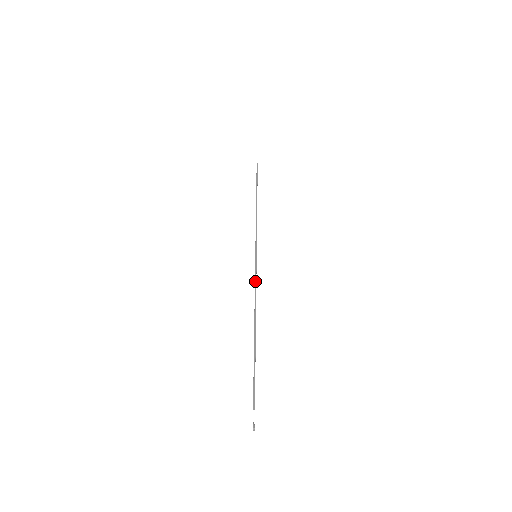
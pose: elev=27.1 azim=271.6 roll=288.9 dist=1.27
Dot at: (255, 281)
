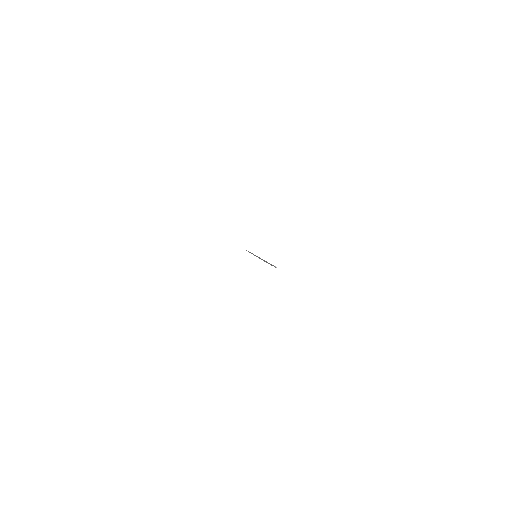
Dot at: (258, 257)
